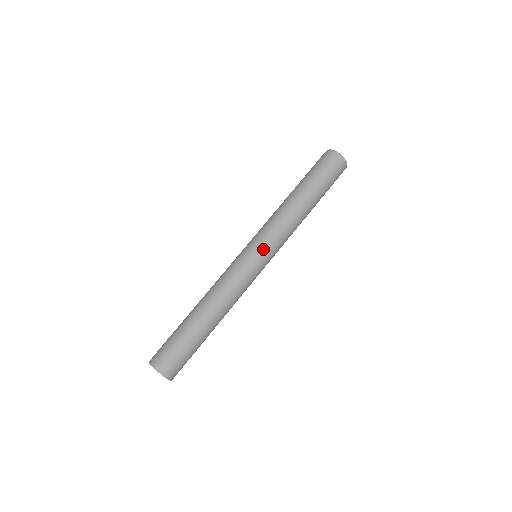
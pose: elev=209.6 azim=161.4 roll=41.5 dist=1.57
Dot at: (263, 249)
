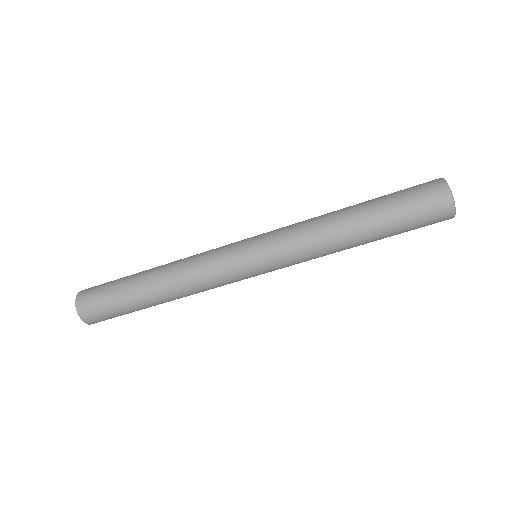
Dot at: (260, 246)
